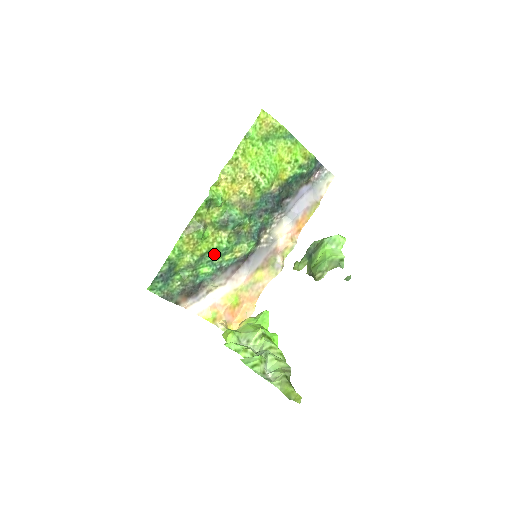
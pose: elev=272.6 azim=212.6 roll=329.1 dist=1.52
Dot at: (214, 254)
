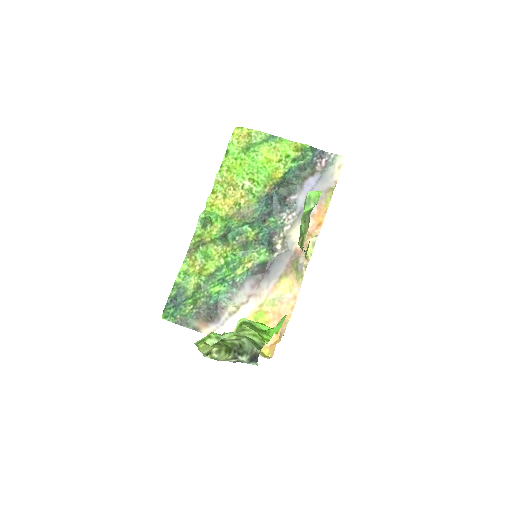
Dot at: (224, 271)
